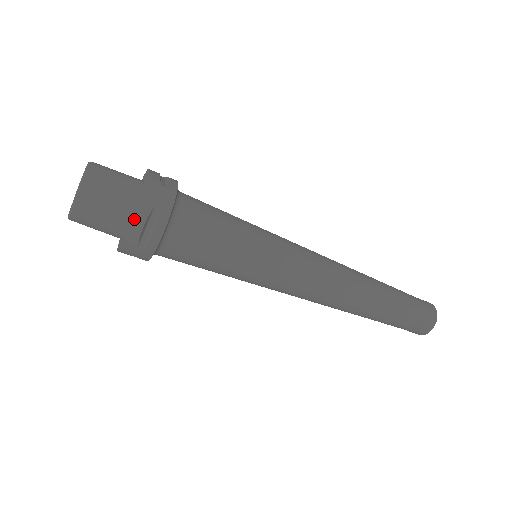
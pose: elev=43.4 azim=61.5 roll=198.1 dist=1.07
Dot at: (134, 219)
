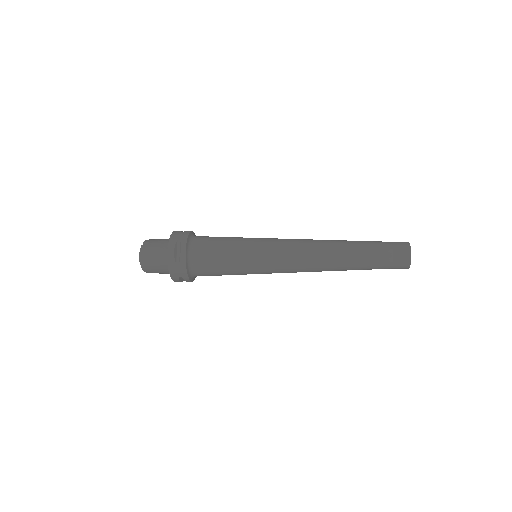
Dot at: (174, 281)
